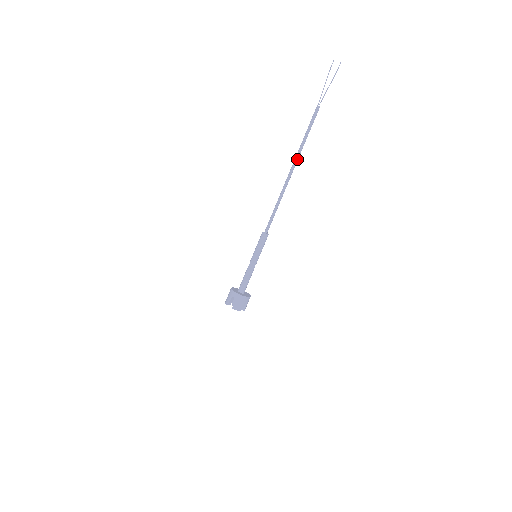
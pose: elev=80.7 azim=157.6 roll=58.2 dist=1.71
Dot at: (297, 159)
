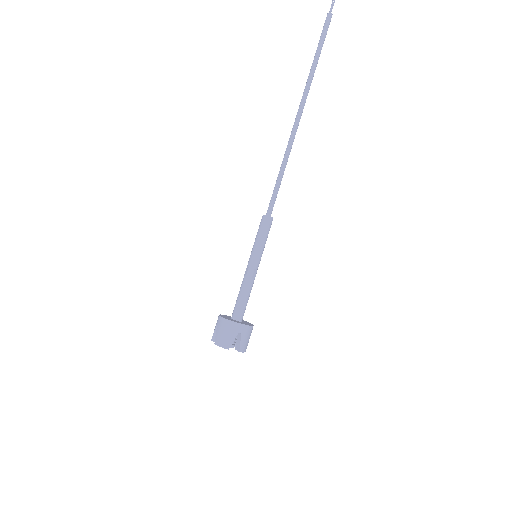
Dot at: (305, 94)
